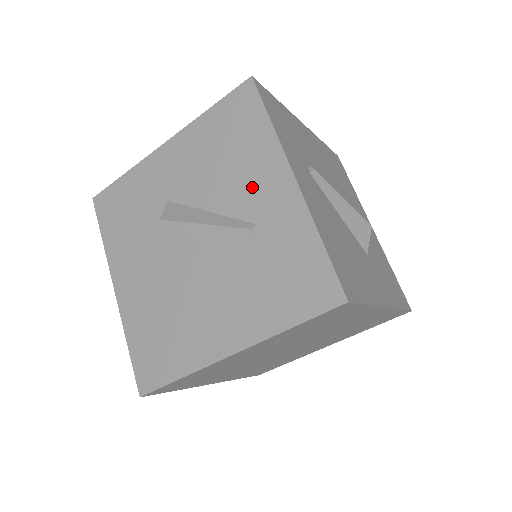
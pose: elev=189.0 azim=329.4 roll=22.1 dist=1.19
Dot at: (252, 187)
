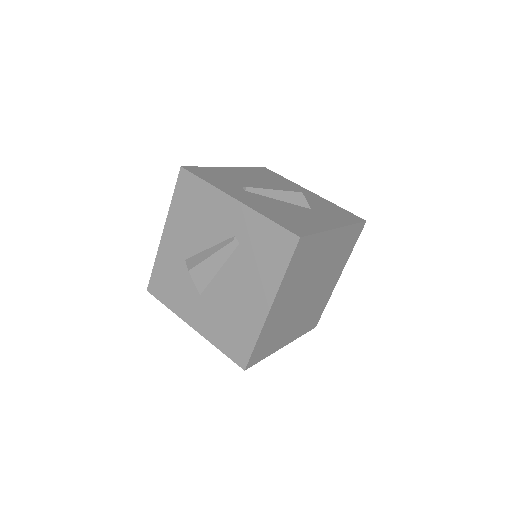
Dot at: (220, 220)
